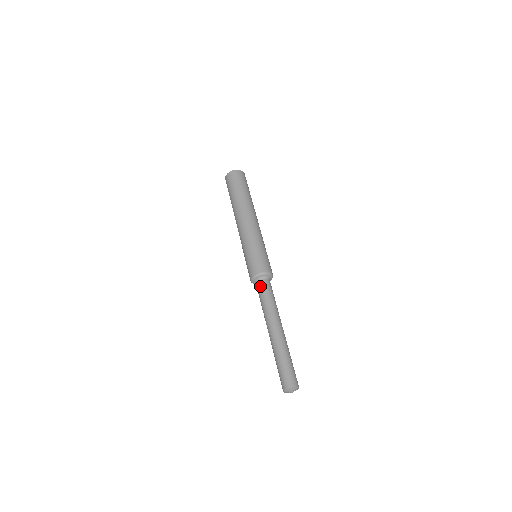
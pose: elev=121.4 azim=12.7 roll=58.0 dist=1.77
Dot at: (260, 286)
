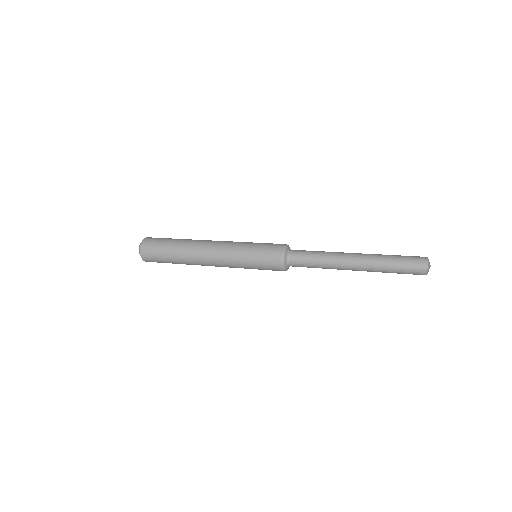
Dot at: (299, 250)
